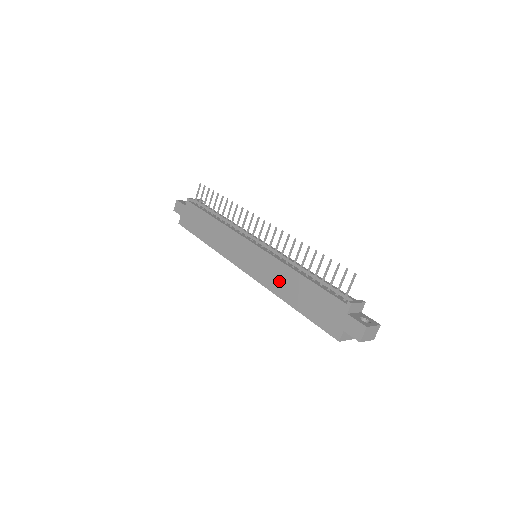
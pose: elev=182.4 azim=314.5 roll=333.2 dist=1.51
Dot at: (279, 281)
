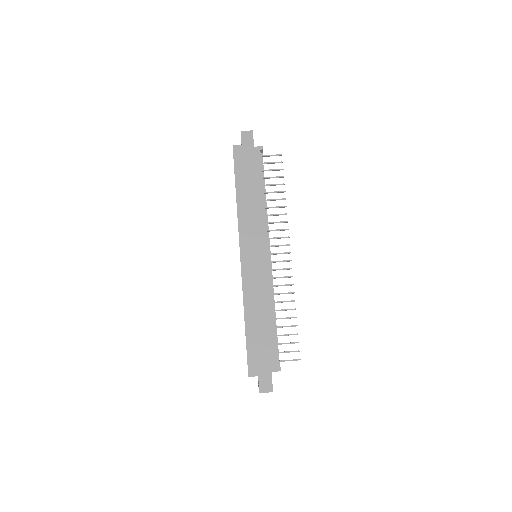
Dot at: (256, 298)
